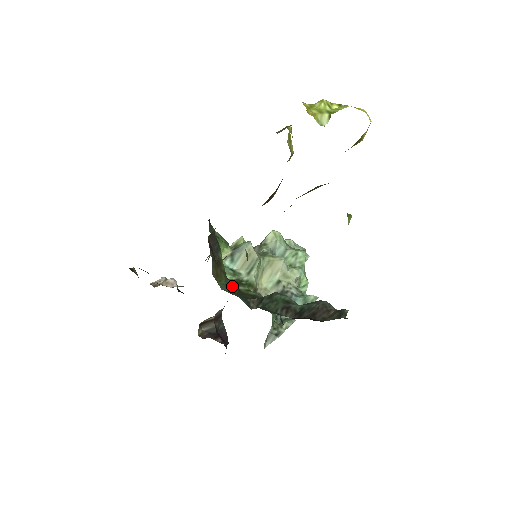
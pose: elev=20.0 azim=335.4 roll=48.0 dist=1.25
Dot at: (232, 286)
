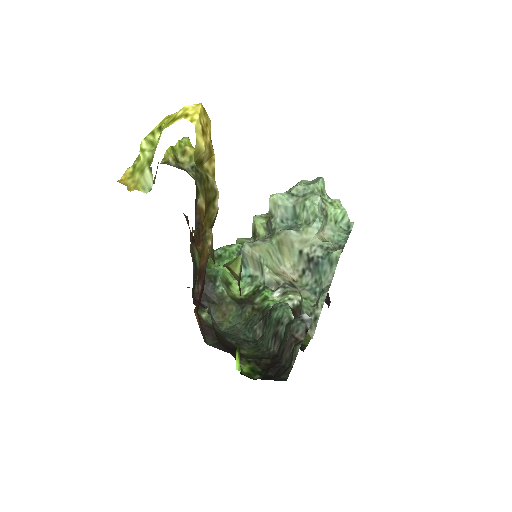
Dot at: (243, 312)
